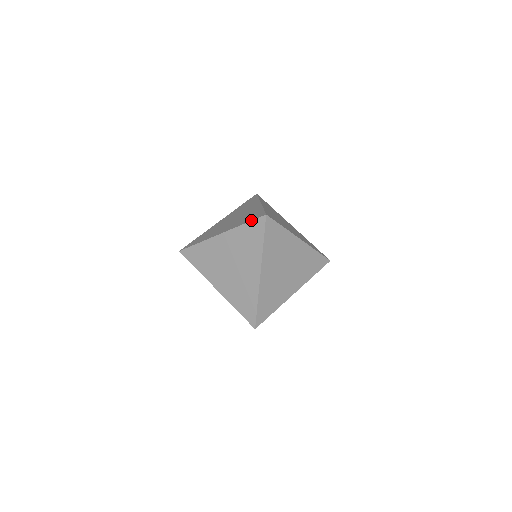
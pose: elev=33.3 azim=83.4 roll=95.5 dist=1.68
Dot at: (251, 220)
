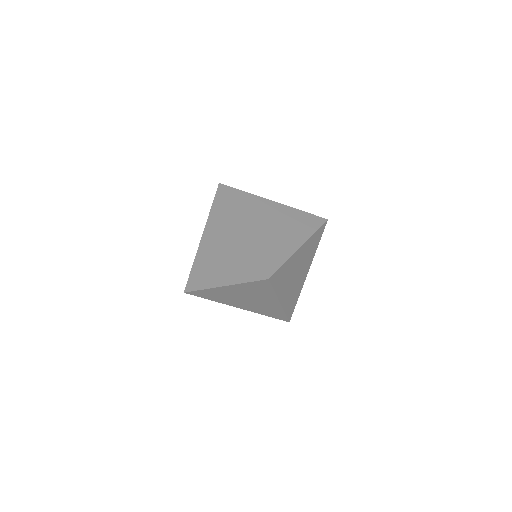
Dot at: (213, 200)
